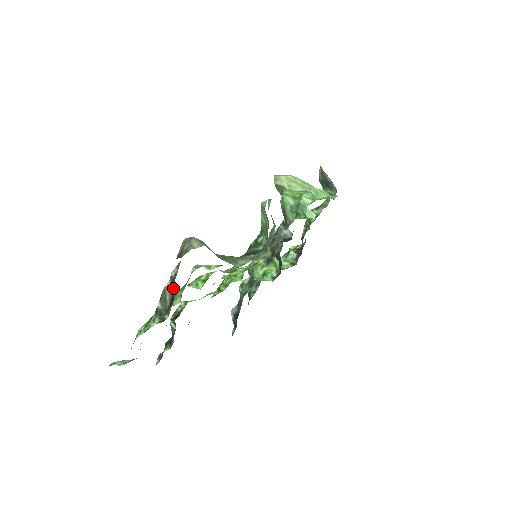
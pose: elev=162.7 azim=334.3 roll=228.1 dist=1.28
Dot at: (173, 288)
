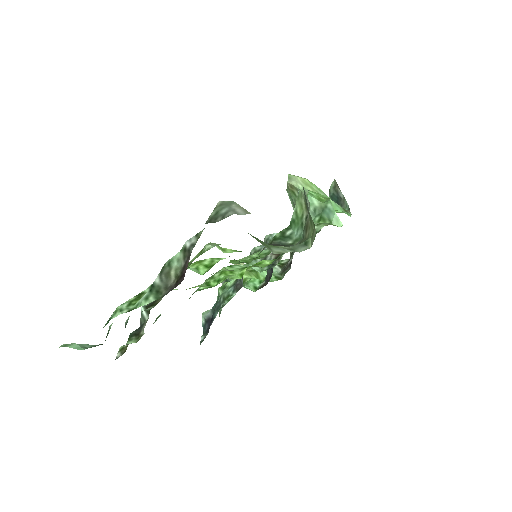
Dot at: (185, 262)
